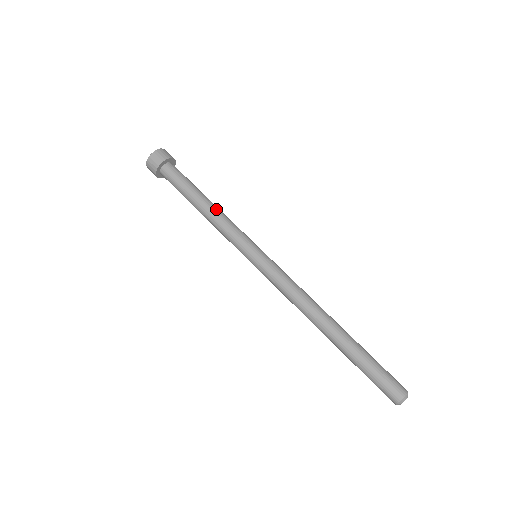
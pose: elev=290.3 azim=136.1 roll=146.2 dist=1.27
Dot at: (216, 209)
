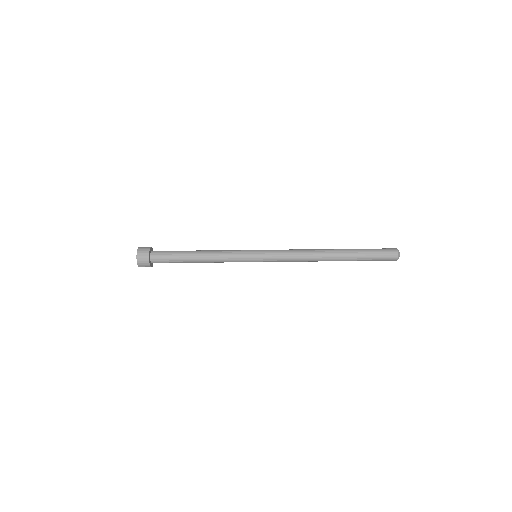
Dot at: (208, 254)
